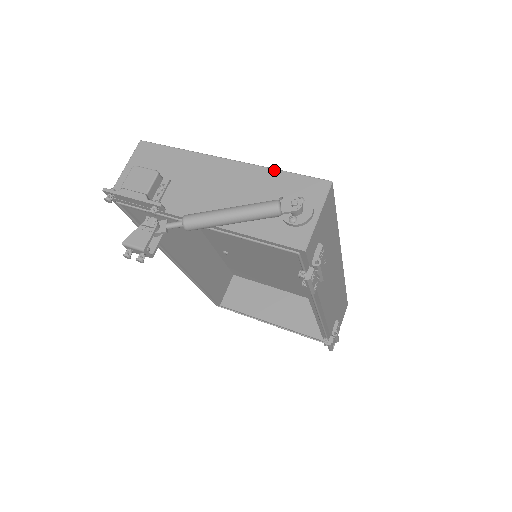
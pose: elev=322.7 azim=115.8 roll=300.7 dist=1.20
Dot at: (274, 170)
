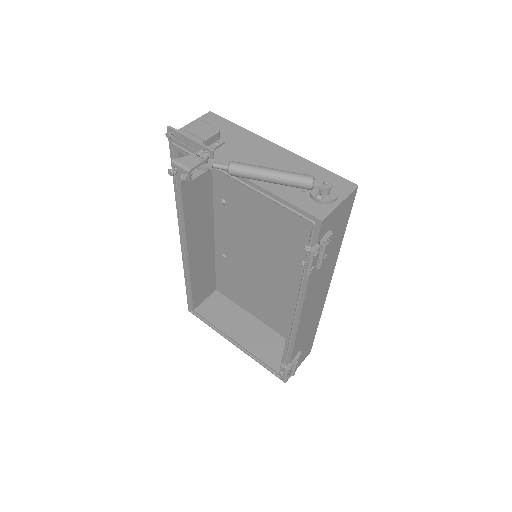
Dot at: (314, 163)
